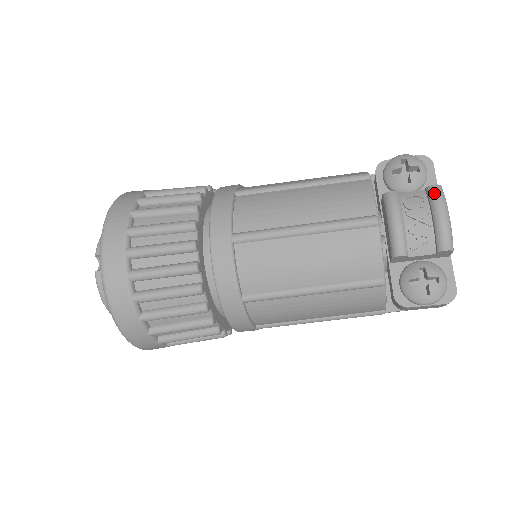
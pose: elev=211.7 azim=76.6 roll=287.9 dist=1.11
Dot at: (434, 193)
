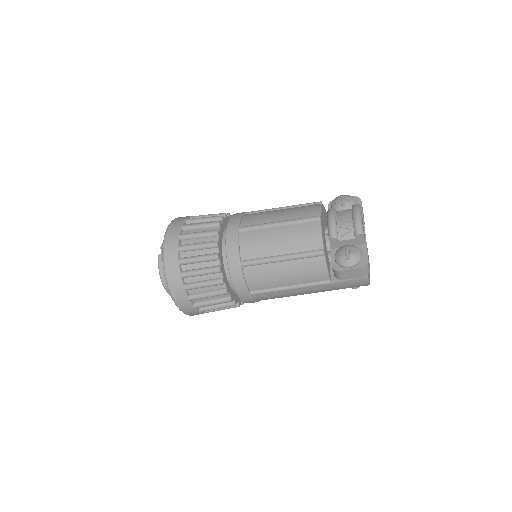
Dot at: (354, 207)
